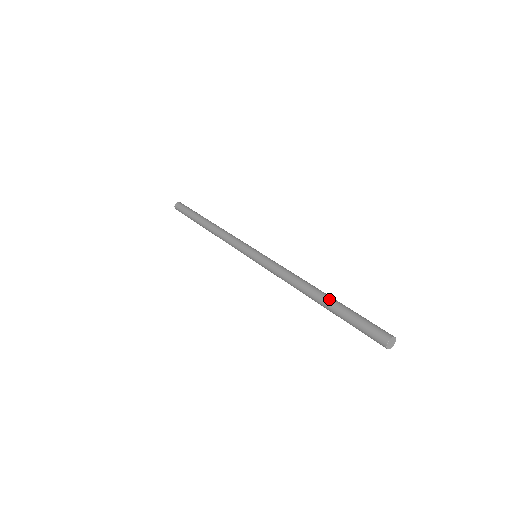
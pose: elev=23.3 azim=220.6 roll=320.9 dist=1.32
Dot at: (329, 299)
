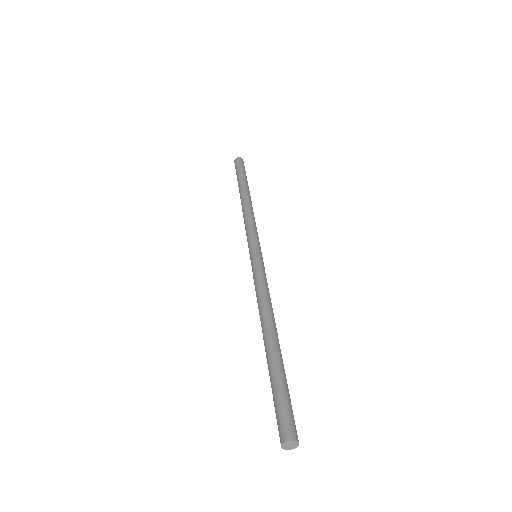
Dot at: (272, 351)
